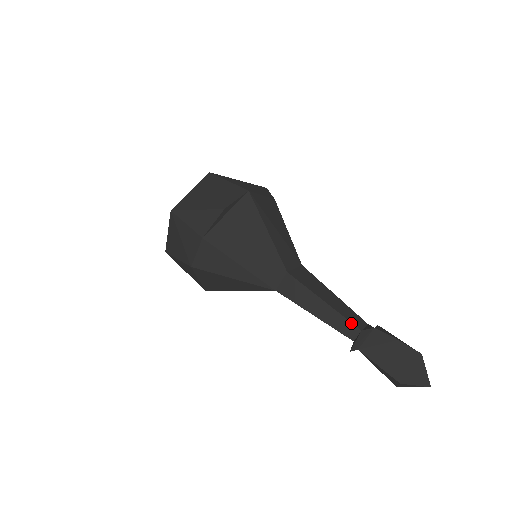
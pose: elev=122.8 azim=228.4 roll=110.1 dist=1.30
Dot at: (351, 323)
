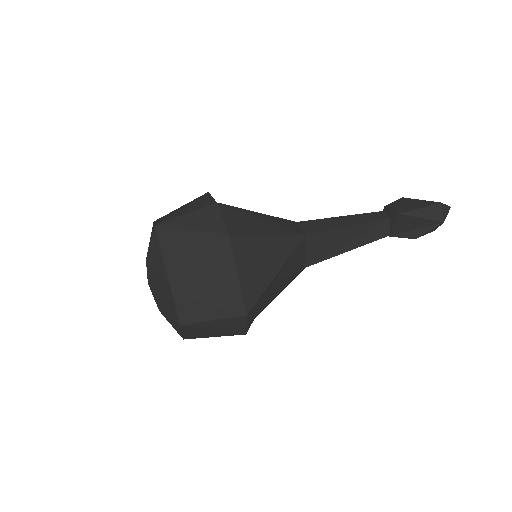
Dot at: (372, 213)
